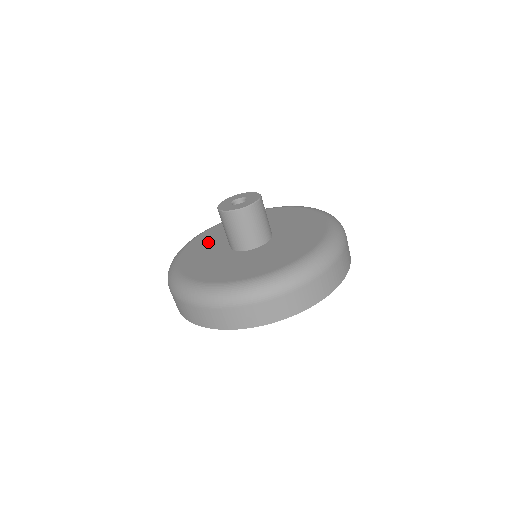
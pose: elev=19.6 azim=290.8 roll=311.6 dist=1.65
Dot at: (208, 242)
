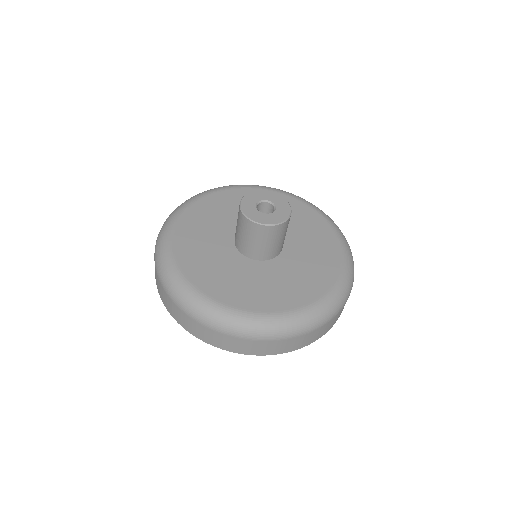
Dot at: (202, 250)
